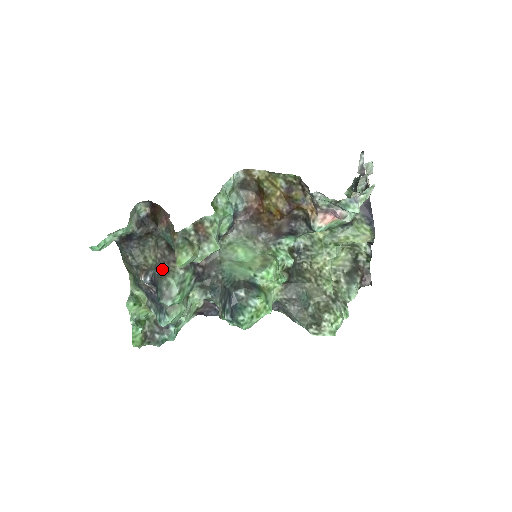
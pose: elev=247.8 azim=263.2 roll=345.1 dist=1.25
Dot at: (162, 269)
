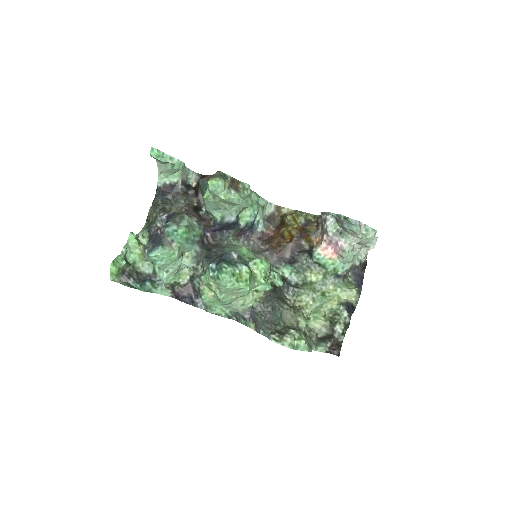
Dot at: (181, 213)
